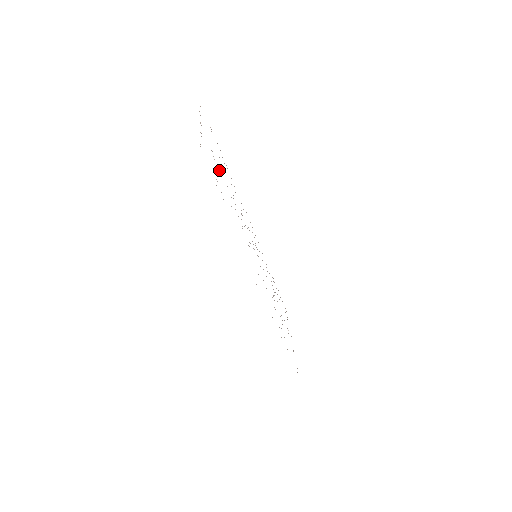
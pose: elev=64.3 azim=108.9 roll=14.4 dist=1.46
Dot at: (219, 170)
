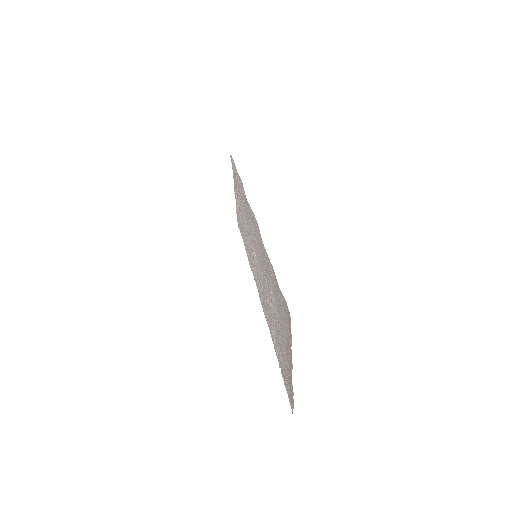
Dot at: (240, 210)
